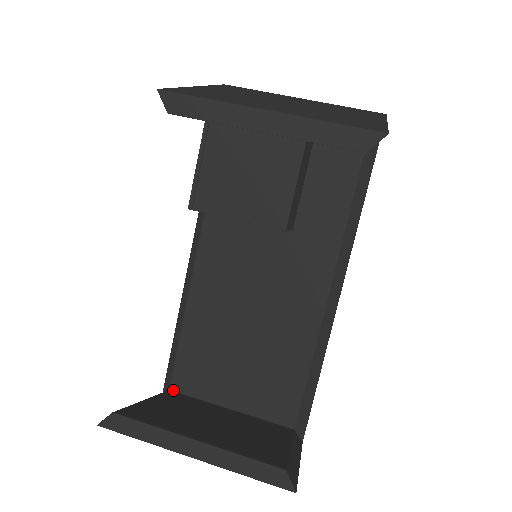
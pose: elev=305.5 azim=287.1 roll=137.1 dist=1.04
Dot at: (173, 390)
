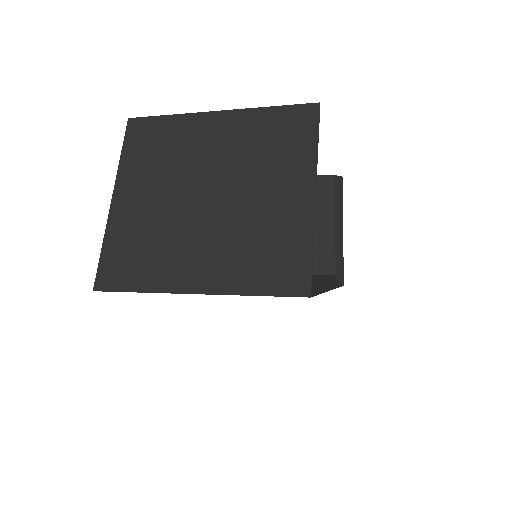
Dot at: occluded
